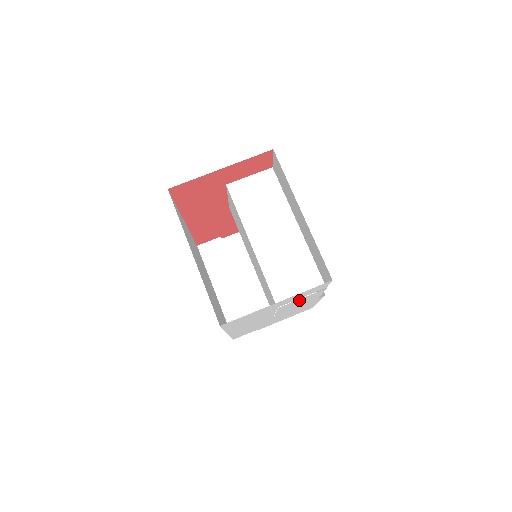
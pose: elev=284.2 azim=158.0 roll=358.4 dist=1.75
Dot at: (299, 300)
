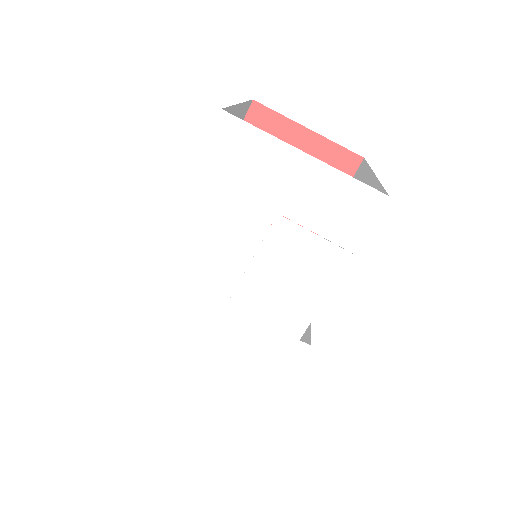
Dot at: (304, 247)
